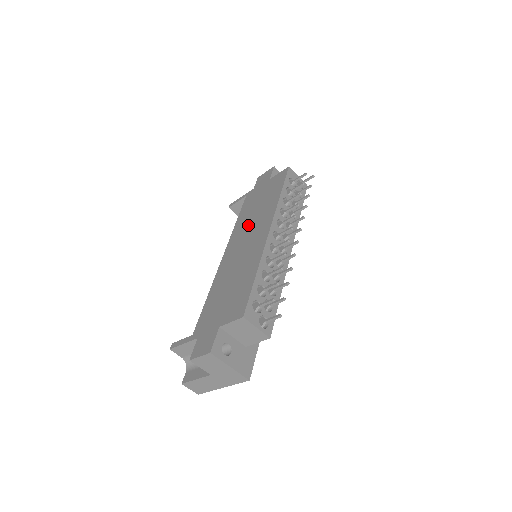
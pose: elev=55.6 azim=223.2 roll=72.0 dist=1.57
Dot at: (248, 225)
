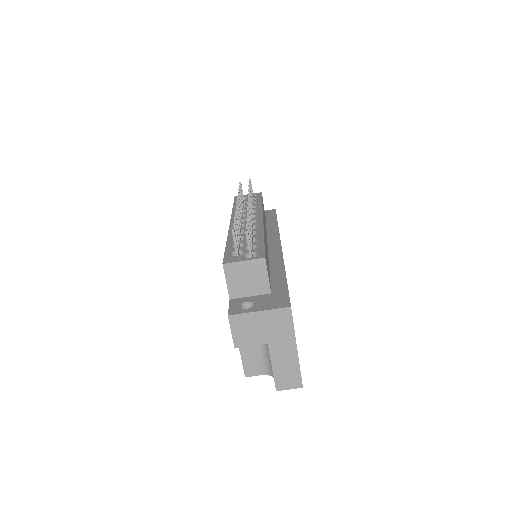
Dot at: occluded
